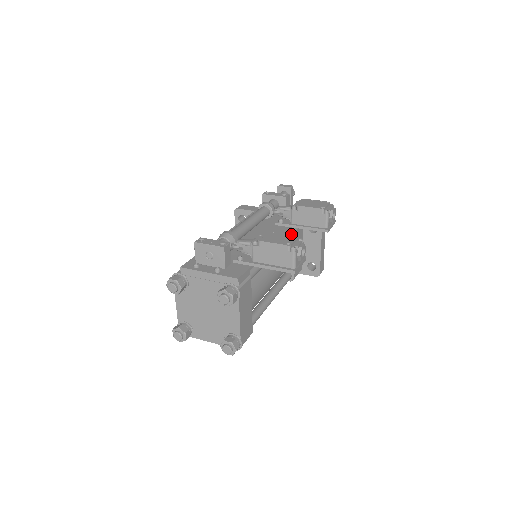
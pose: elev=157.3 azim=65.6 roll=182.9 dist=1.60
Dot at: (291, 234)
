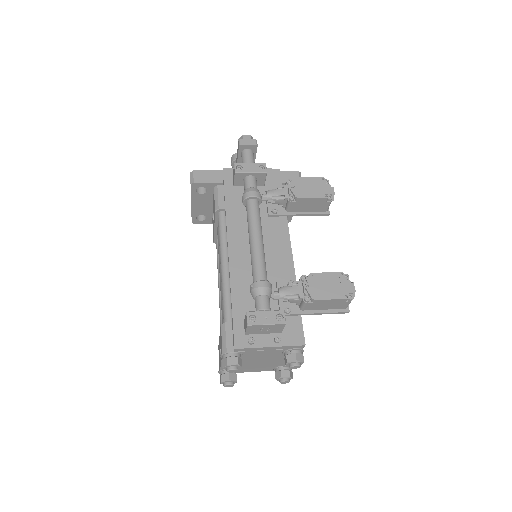
Dot at: (335, 273)
